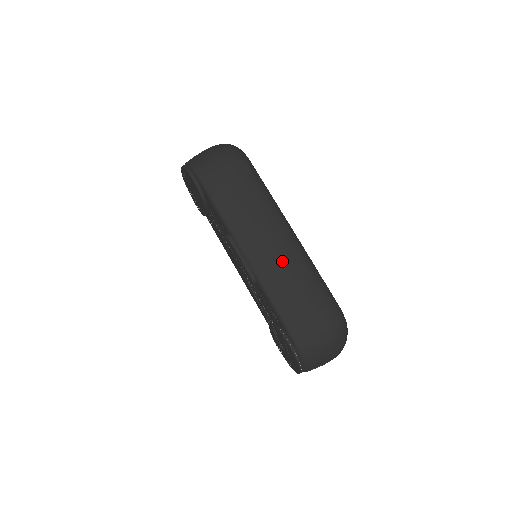
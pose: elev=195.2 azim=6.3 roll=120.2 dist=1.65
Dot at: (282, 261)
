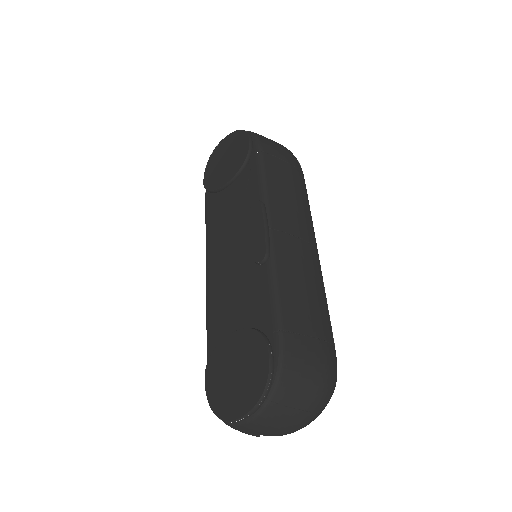
Dot at: (306, 265)
